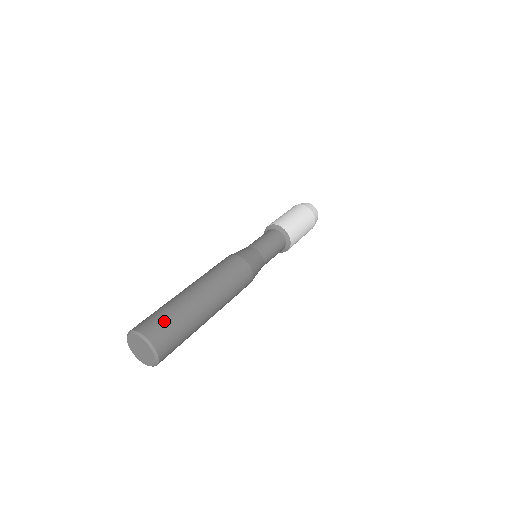
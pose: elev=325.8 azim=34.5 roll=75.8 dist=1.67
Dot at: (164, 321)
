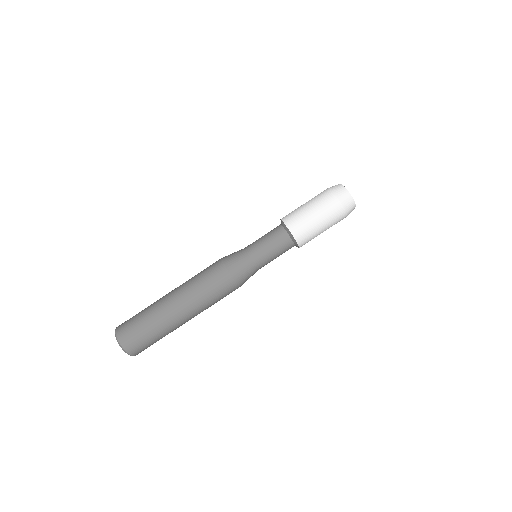
Dot at: (140, 336)
